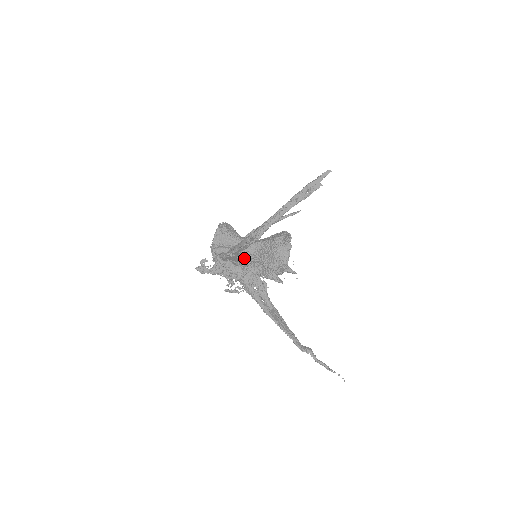
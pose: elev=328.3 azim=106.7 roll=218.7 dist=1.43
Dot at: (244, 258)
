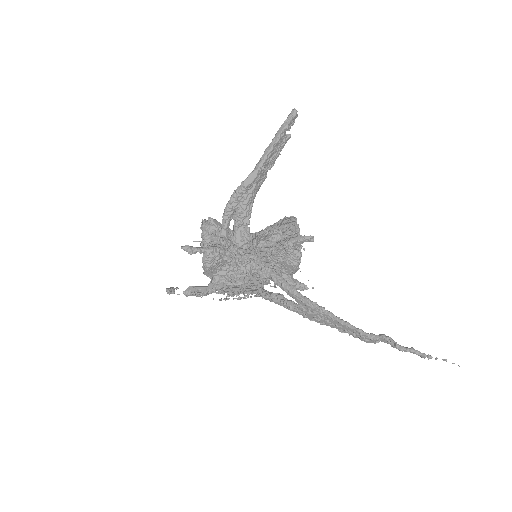
Dot at: occluded
